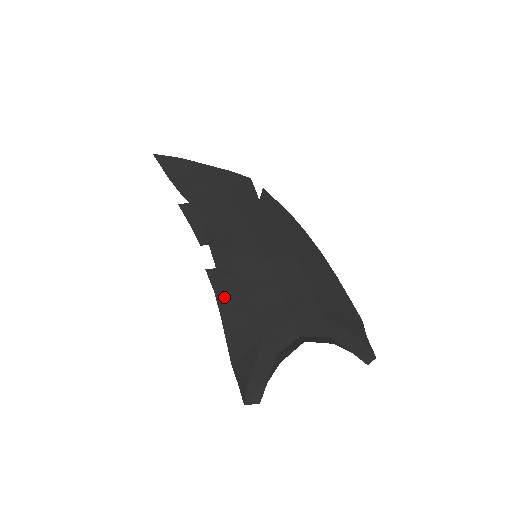
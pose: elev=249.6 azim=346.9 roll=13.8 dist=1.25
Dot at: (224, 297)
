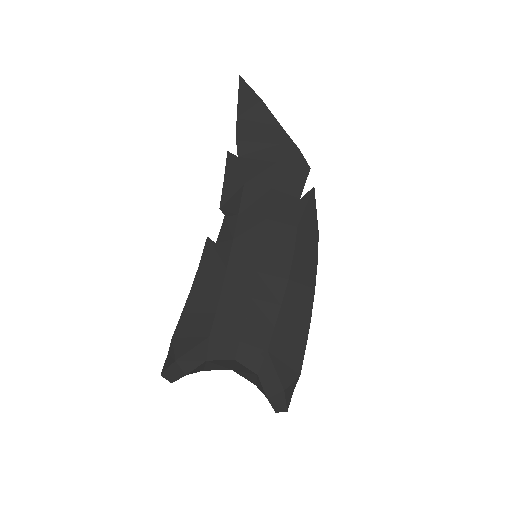
Dot at: (203, 277)
